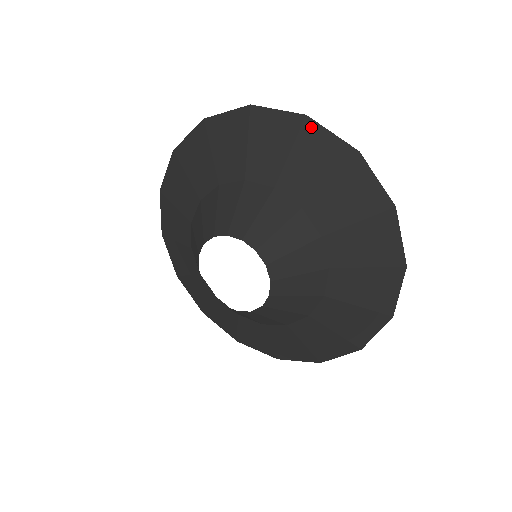
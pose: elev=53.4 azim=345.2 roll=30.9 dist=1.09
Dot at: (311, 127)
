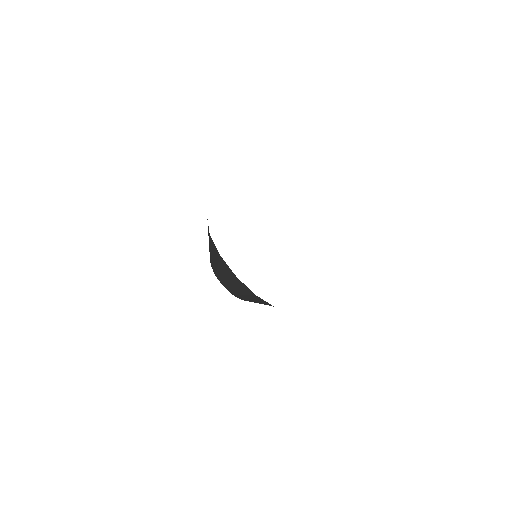
Dot at: occluded
